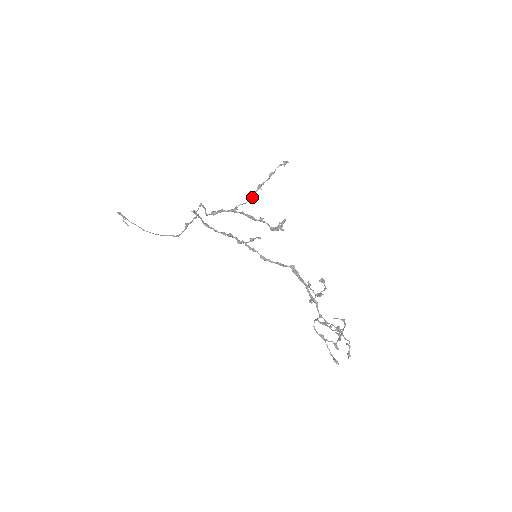
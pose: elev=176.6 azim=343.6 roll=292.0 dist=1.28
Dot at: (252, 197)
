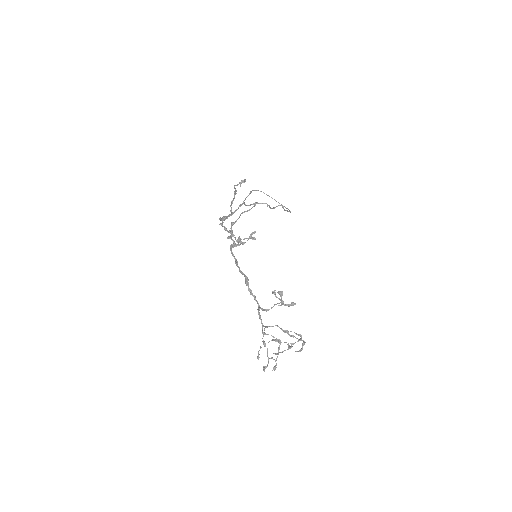
Dot at: (231, 210)
